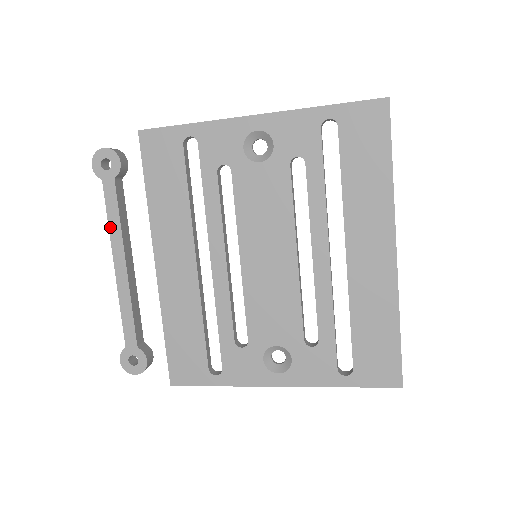
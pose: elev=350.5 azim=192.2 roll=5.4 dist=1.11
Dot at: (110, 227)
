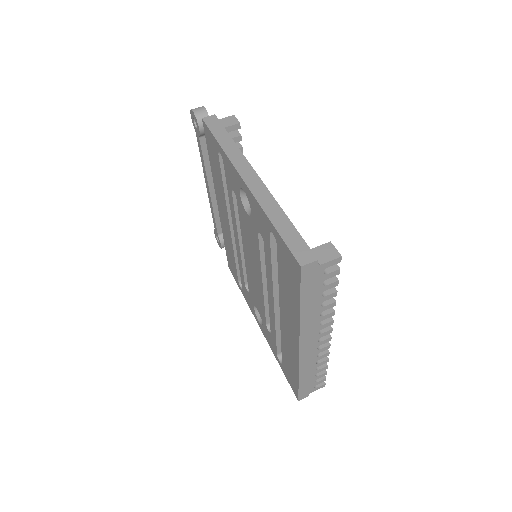
Dot at: (202, 163)
